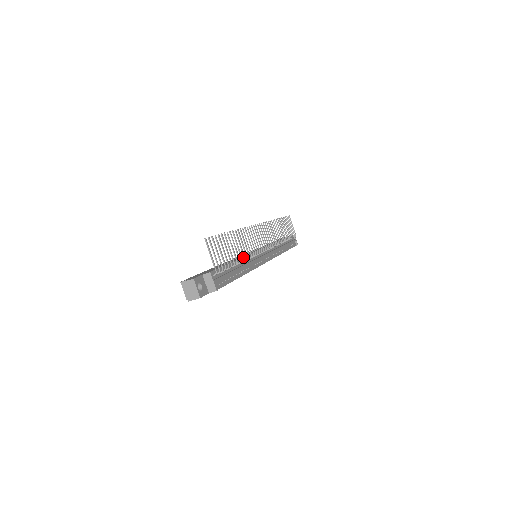
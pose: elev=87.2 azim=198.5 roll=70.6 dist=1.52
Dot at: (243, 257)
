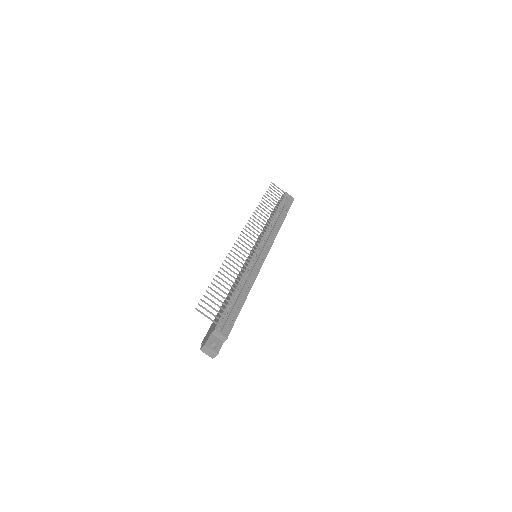
Dot at: (240, 279)
